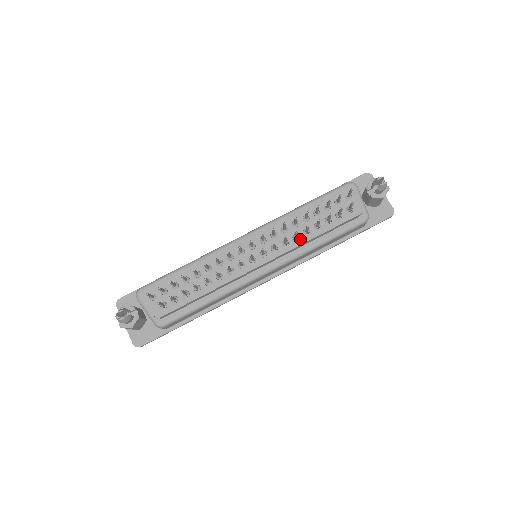
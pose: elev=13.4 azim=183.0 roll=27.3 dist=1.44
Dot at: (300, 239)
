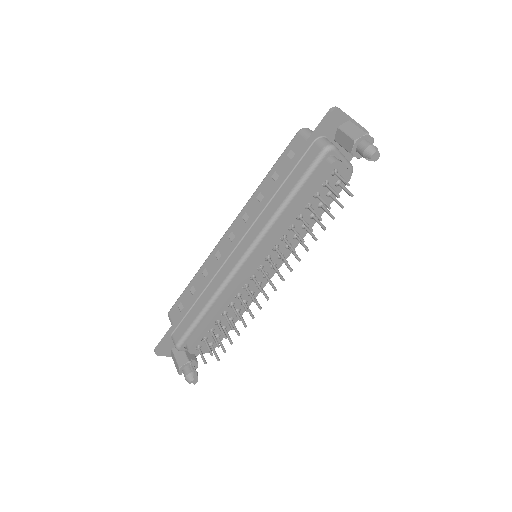
Dot at: (301, 235)
